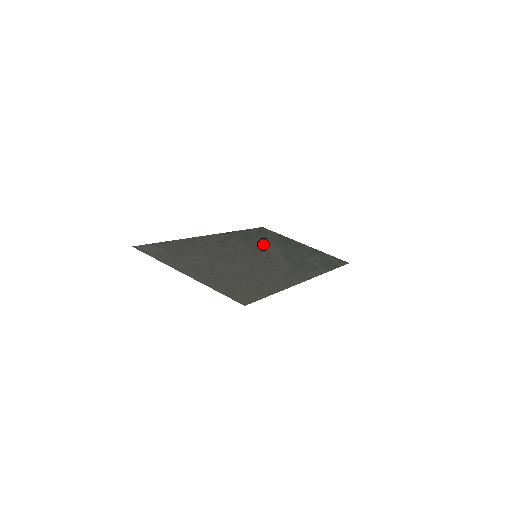
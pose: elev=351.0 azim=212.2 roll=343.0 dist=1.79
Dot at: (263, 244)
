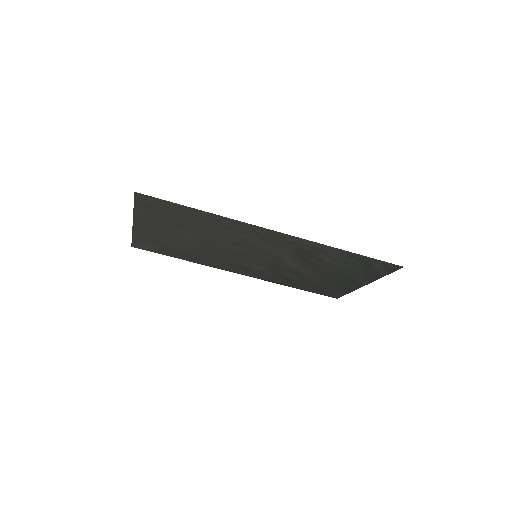
Dot at: (294, 273)
